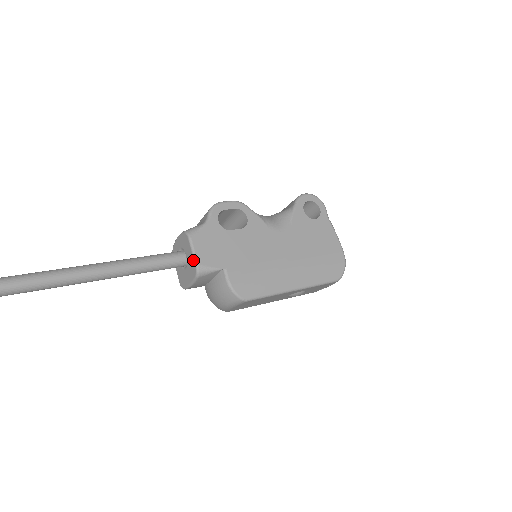
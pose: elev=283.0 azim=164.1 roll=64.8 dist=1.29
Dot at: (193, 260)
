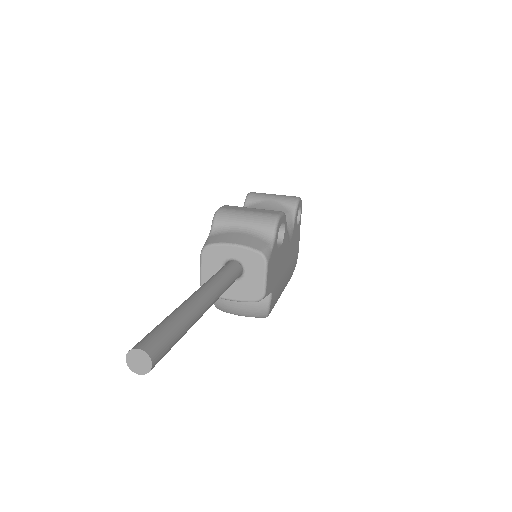
Dot at: (262, 287)
